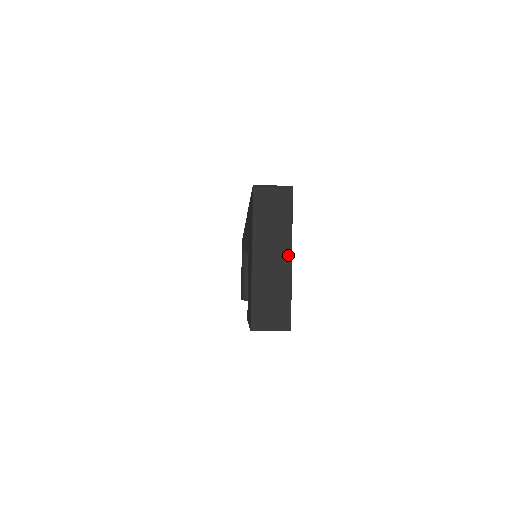
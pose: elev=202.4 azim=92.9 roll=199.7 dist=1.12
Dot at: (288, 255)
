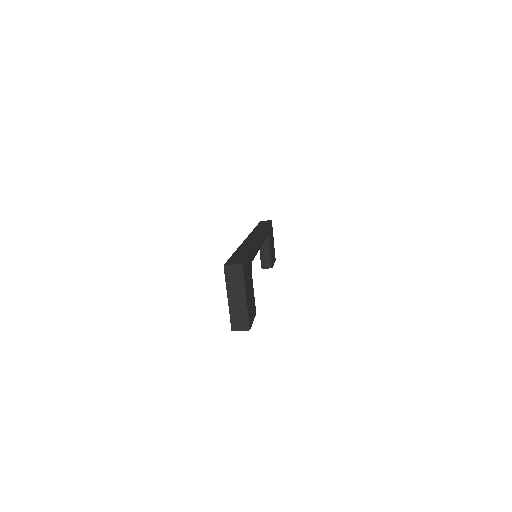
Dot at: (244, 297)
